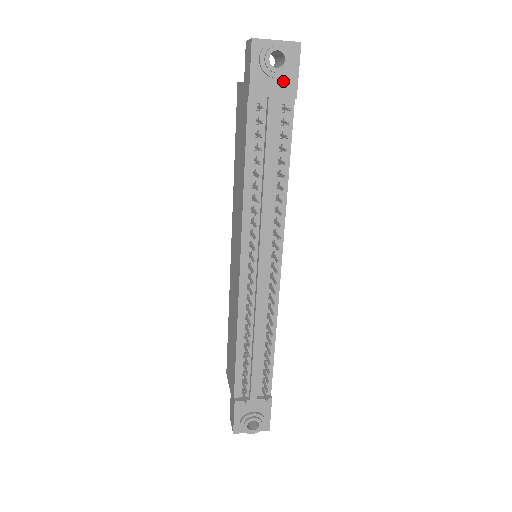
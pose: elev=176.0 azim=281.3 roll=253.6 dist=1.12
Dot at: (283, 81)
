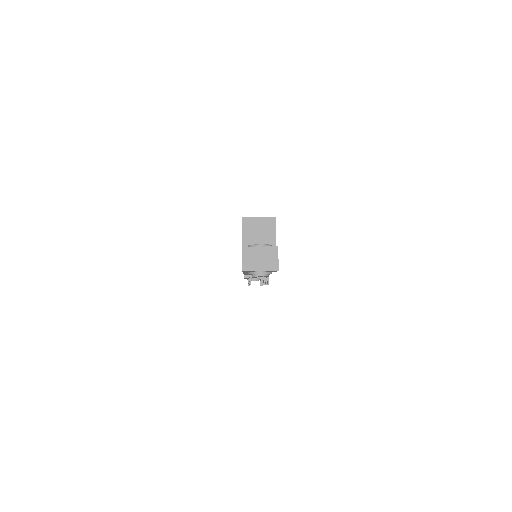
Dot at: occluded
